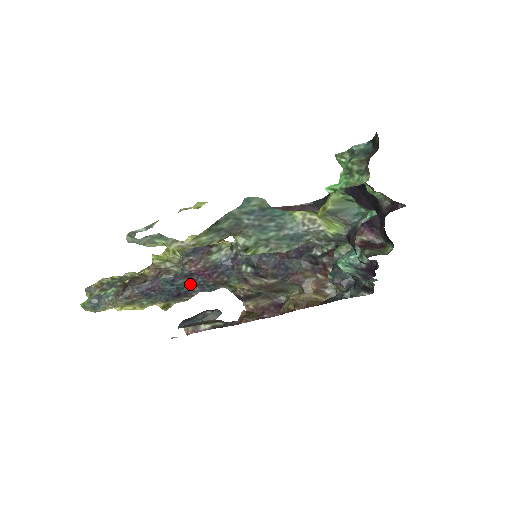
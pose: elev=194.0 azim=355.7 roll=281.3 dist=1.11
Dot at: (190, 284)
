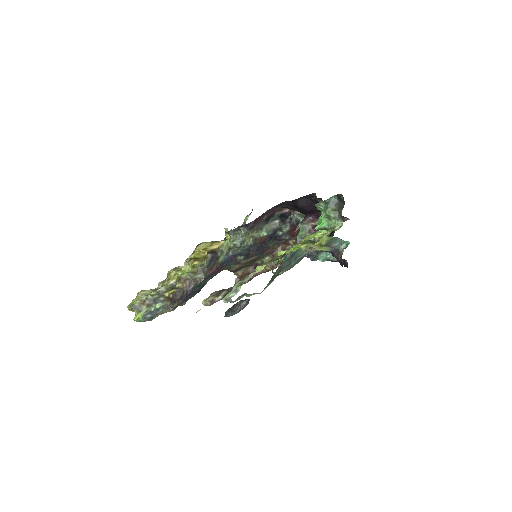
Dot at: (208, 280)
